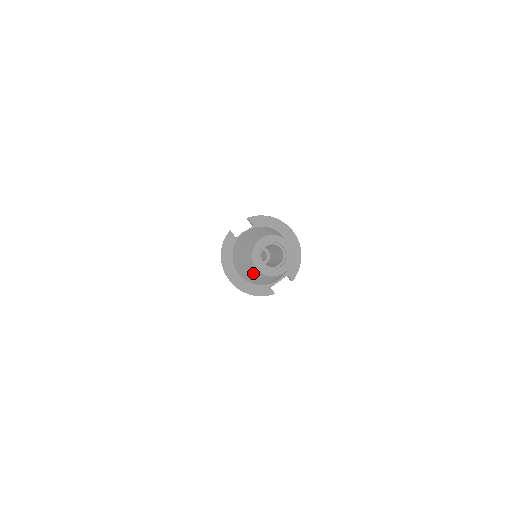
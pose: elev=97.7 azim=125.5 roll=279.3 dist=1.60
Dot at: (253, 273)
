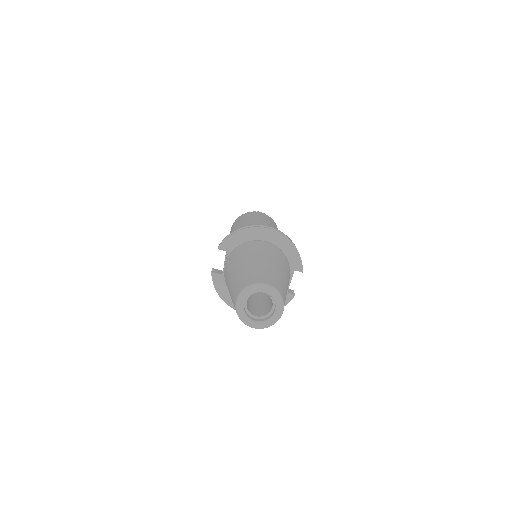
Dot at: occluded
